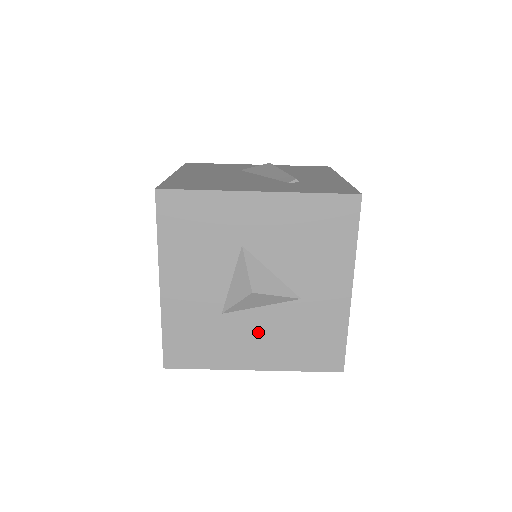
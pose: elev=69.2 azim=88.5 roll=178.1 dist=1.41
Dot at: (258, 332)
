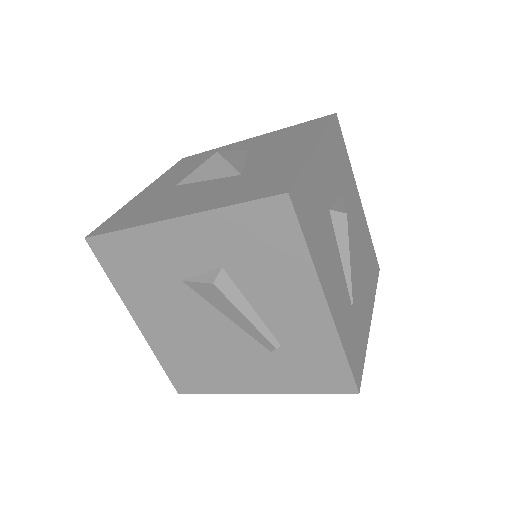
Dot at: occluded
